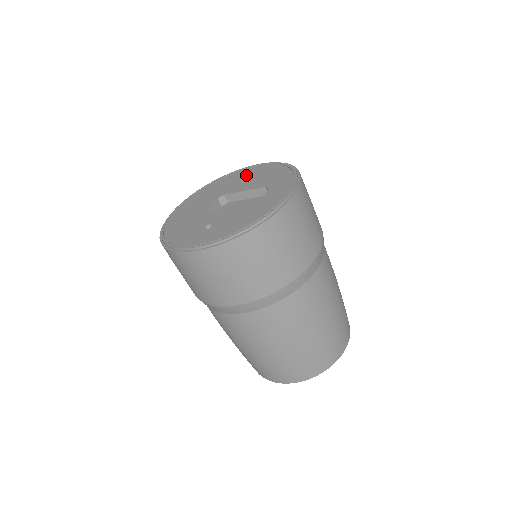
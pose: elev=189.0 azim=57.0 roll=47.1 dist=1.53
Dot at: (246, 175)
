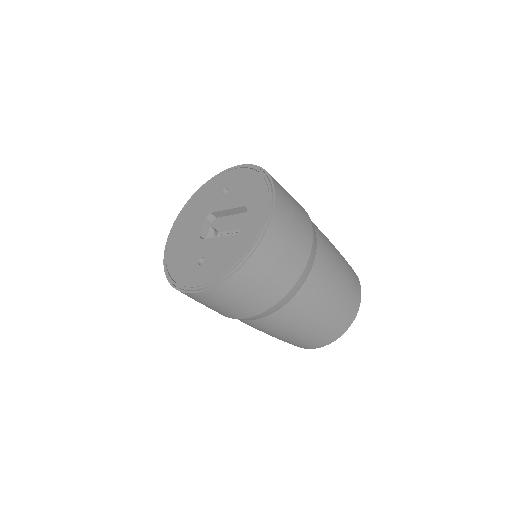
Dot at: (227, 184)
